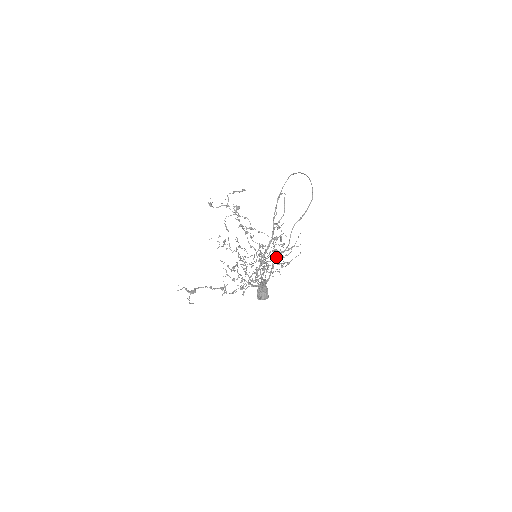
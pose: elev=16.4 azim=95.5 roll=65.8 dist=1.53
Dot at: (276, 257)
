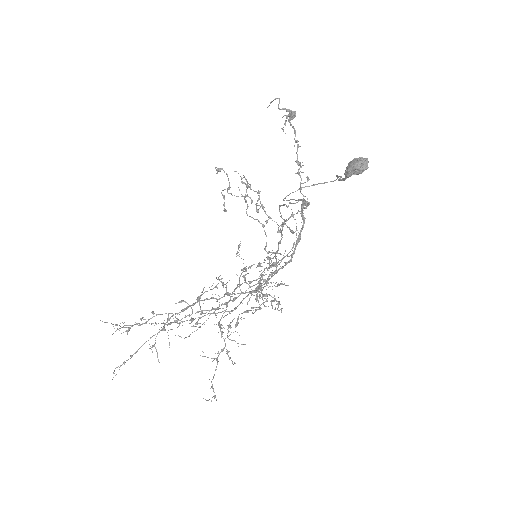
Dot at: occluded
